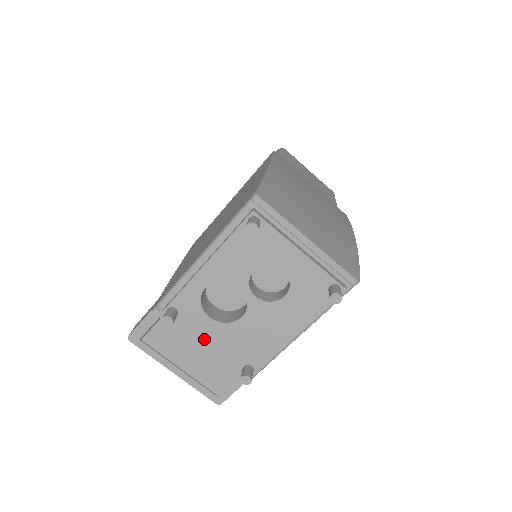
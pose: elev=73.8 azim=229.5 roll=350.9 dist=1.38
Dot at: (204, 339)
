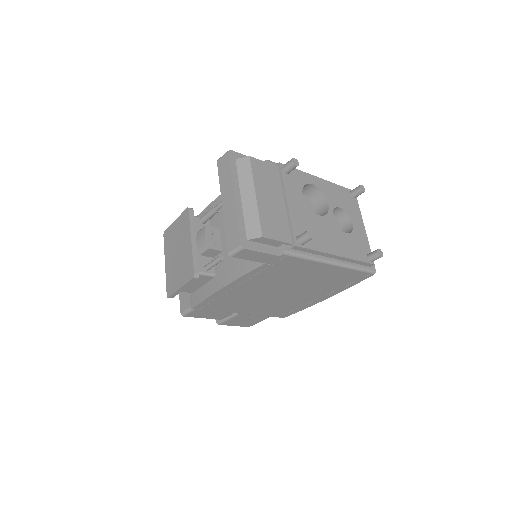
Dot at: (290, 198)
